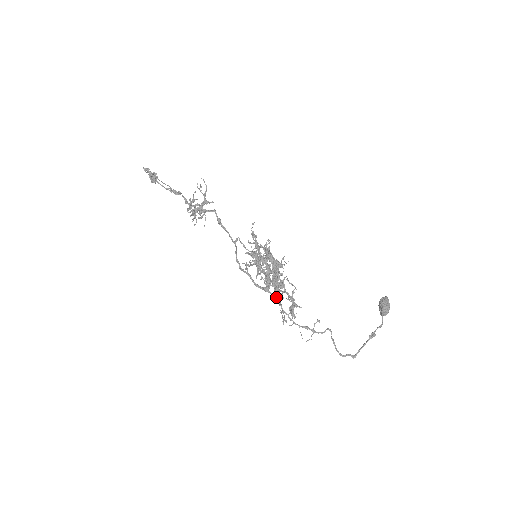
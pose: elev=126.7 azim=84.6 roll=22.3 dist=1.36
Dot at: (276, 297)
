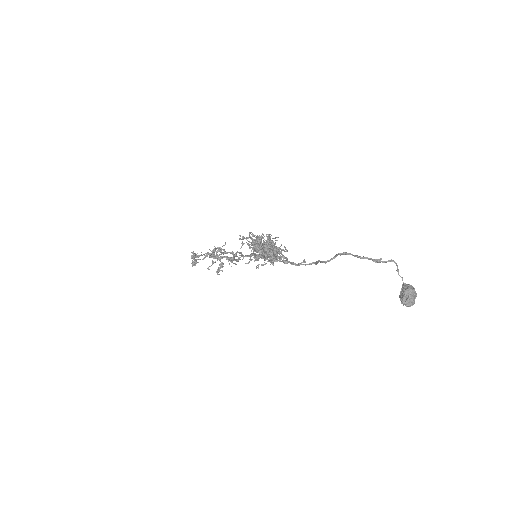
Dot at: occluded
